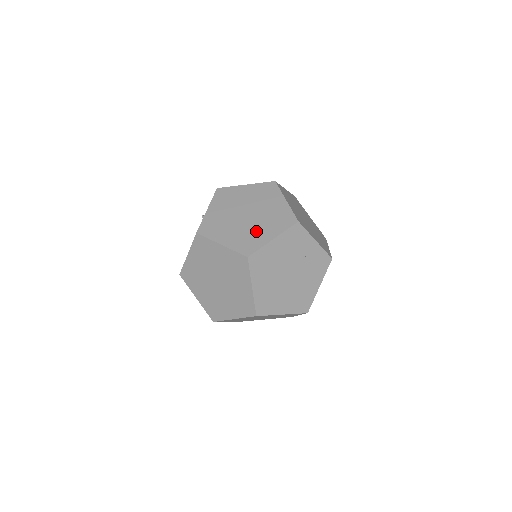
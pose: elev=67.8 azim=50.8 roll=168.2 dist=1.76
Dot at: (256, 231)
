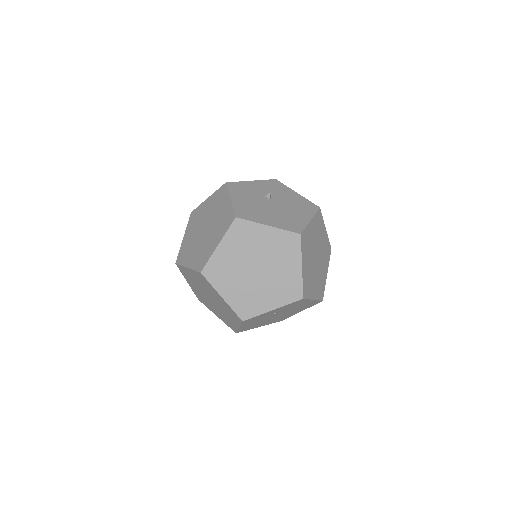
Dot at: (225, 316)
